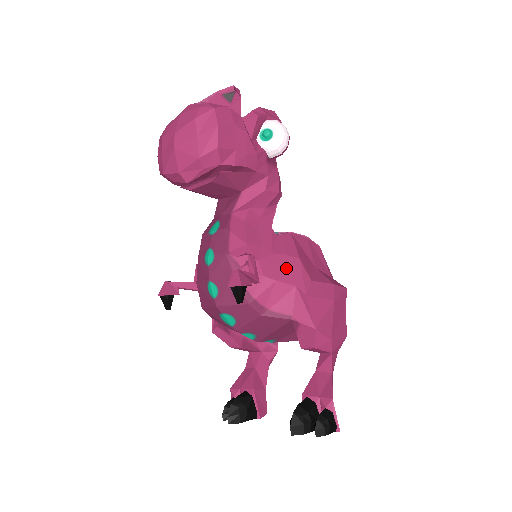
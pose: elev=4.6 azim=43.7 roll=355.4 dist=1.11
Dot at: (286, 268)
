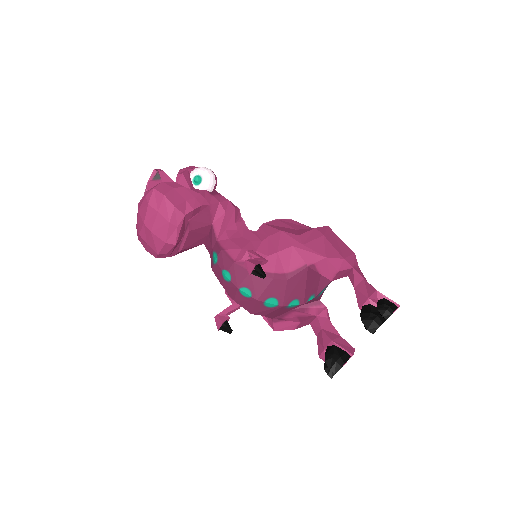
Dot at: (277, 242)
